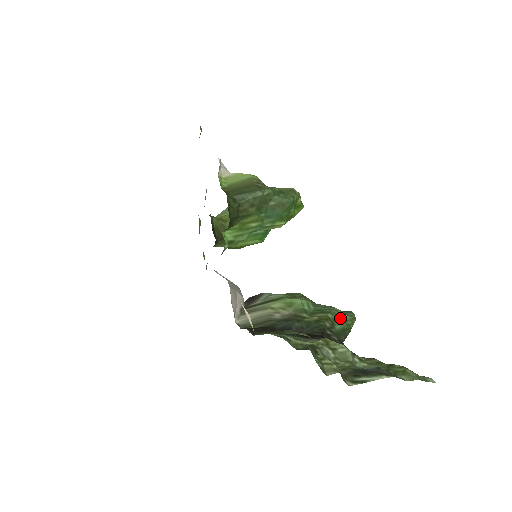
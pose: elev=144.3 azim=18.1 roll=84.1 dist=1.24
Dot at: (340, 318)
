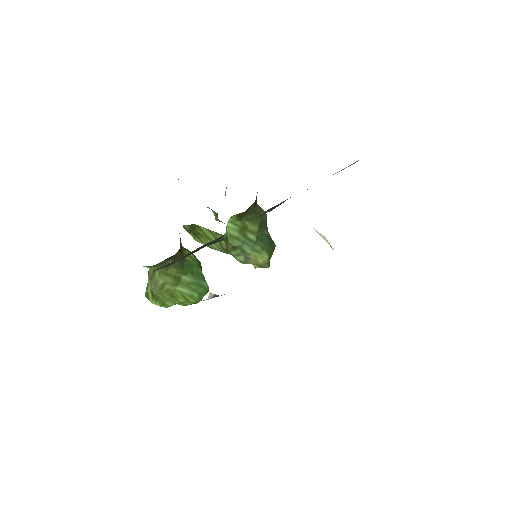
Dot at: occluded
